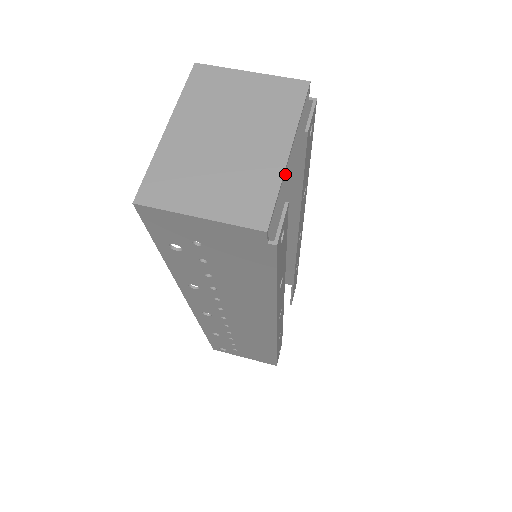
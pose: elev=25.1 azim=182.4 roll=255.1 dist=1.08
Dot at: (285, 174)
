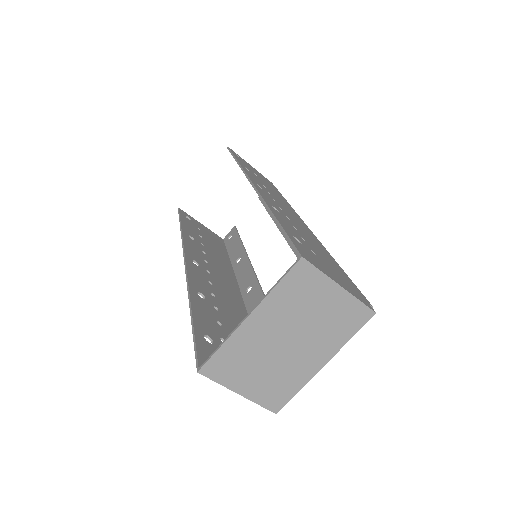
Dot at: occluded
